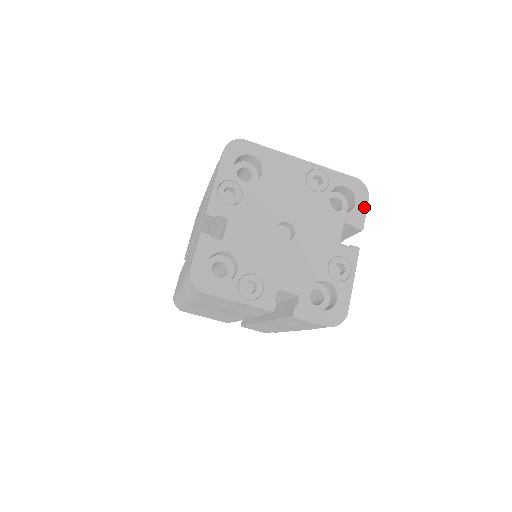
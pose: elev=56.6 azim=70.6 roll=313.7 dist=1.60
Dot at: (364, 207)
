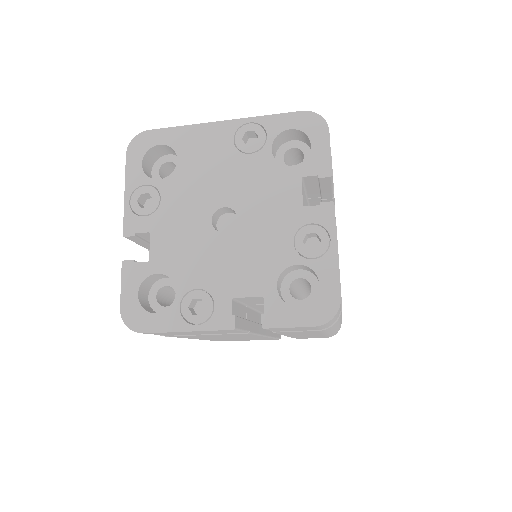
Dot at: (325, 144)
